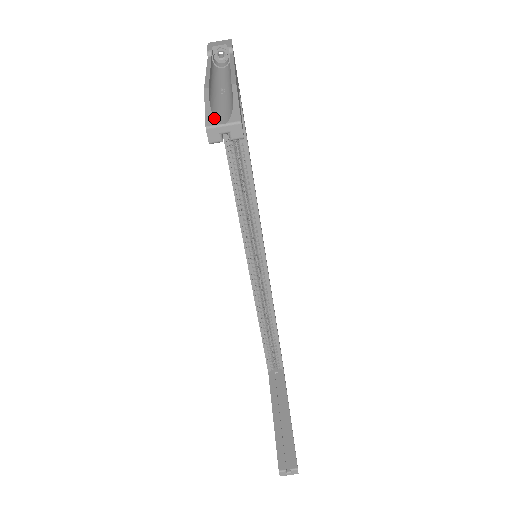
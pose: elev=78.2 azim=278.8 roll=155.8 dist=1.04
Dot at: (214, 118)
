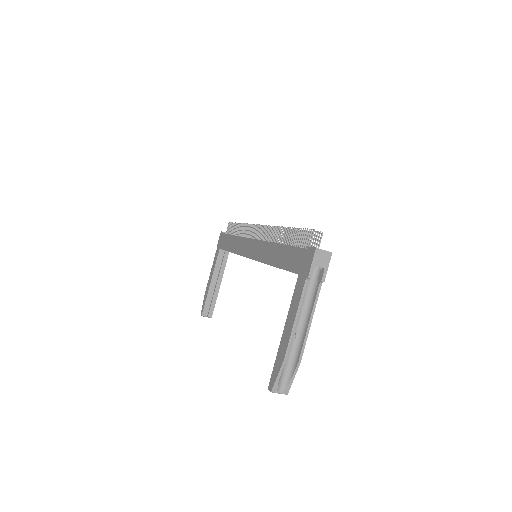
Dot at: (278, 387)
